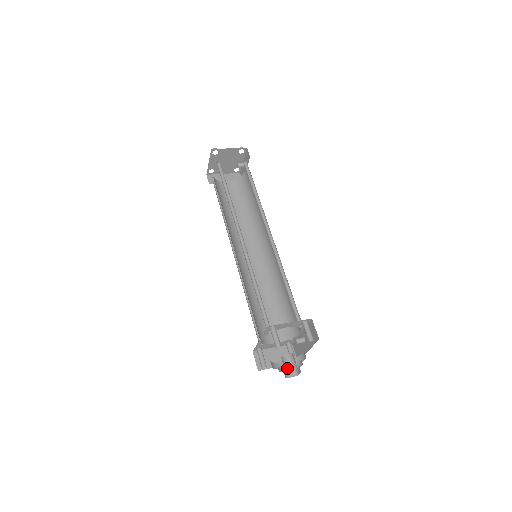
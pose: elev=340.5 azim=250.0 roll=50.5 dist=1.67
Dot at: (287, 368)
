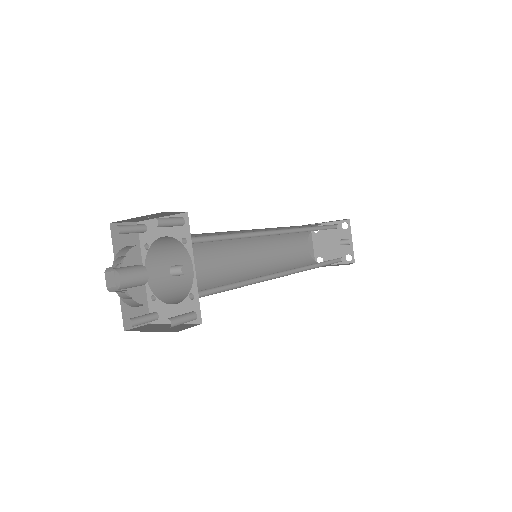
Dot at: occluded
